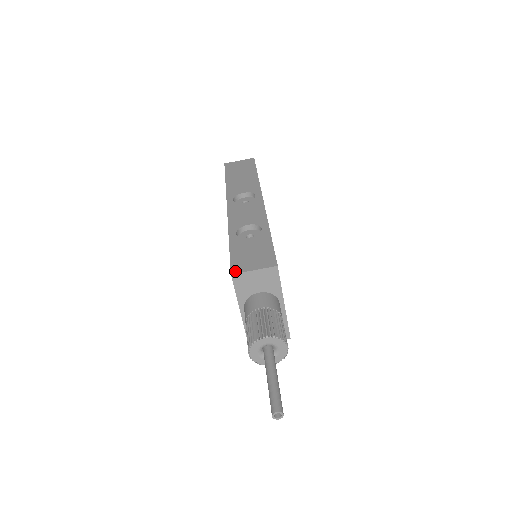
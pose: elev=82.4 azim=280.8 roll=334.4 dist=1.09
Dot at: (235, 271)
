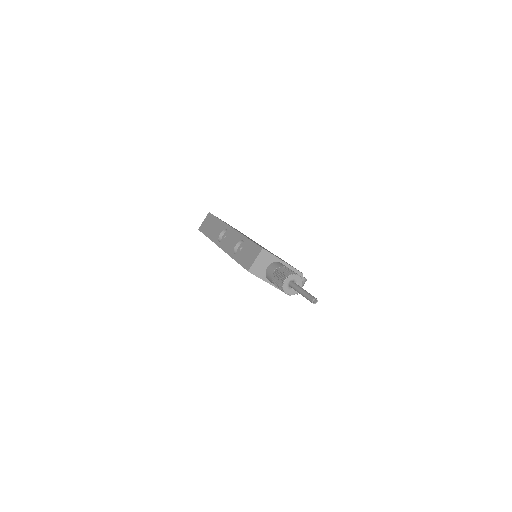
Dot at: (248, 268)
